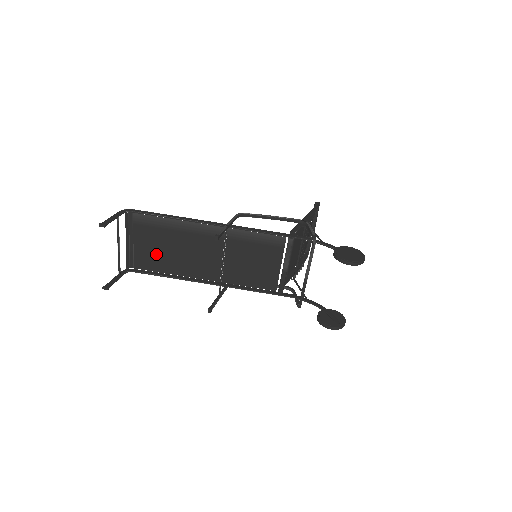
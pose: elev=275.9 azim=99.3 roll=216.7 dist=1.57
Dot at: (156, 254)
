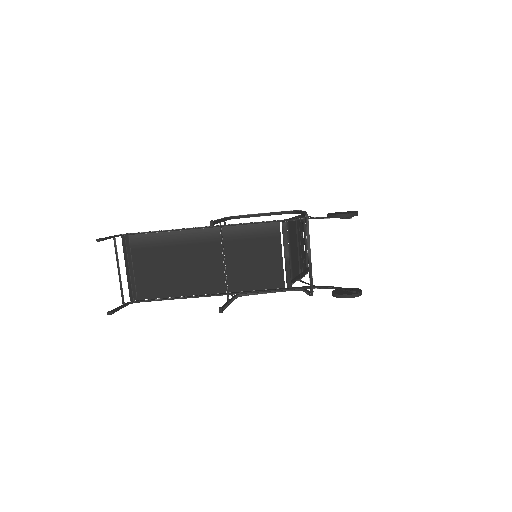
Dot at: (157, 277)
